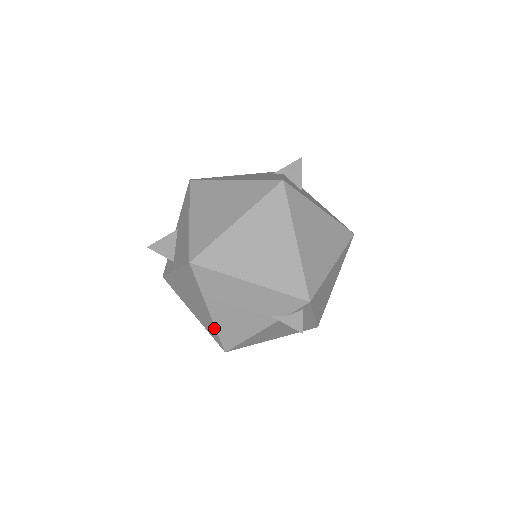
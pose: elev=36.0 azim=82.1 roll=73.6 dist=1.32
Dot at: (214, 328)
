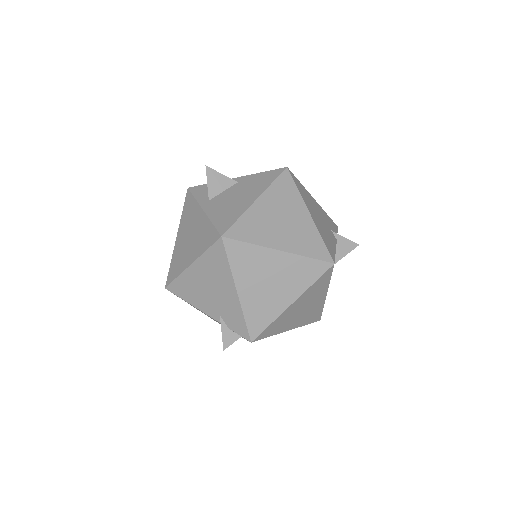
Dot at: (179, 272)
